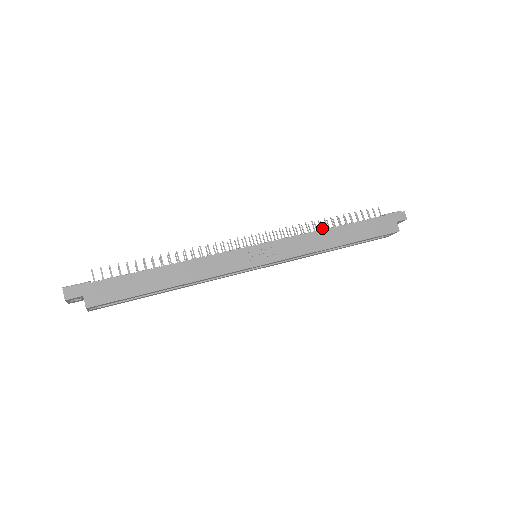
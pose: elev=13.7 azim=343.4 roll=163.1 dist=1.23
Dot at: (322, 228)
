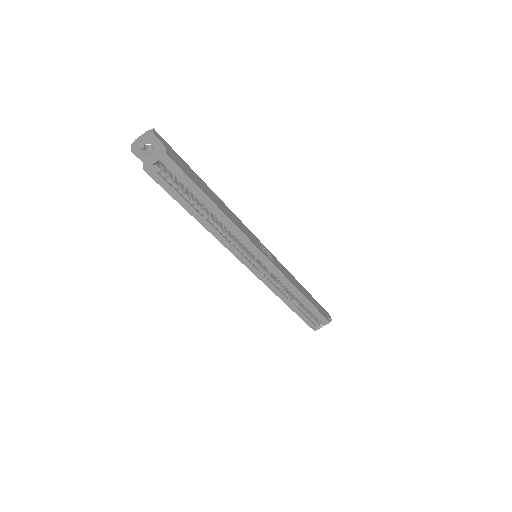
Dot at: occluded
